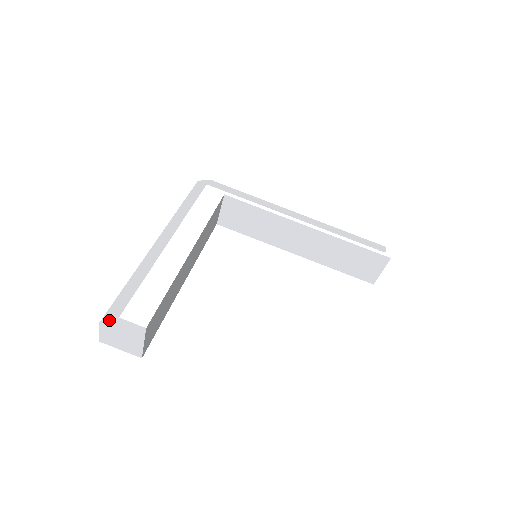
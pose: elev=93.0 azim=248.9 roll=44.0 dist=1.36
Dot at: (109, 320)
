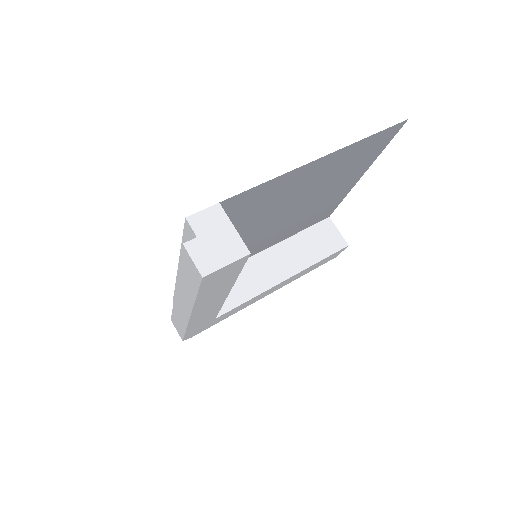
Dot at: (189, 243)
